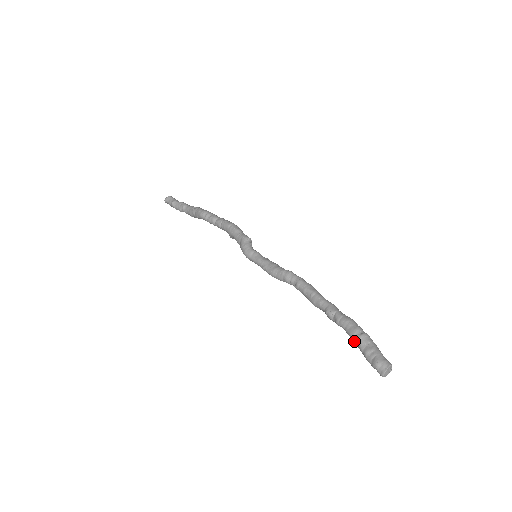
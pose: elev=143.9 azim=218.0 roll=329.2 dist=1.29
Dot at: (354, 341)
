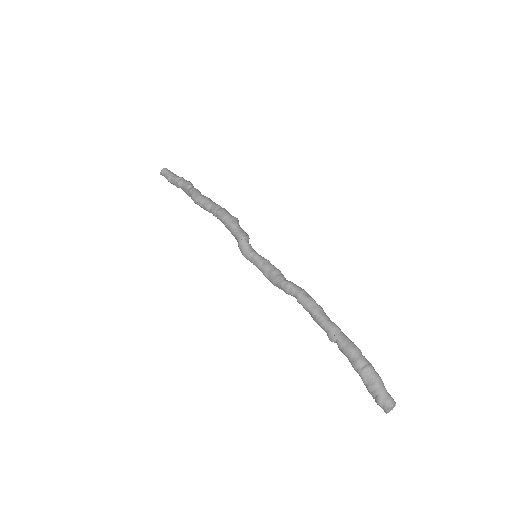
Dot at: (358, 372)
